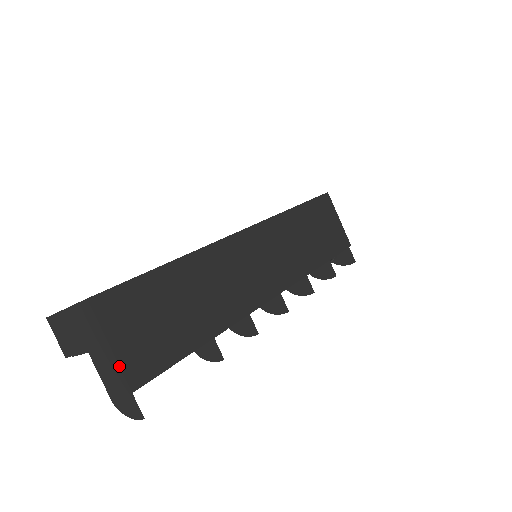
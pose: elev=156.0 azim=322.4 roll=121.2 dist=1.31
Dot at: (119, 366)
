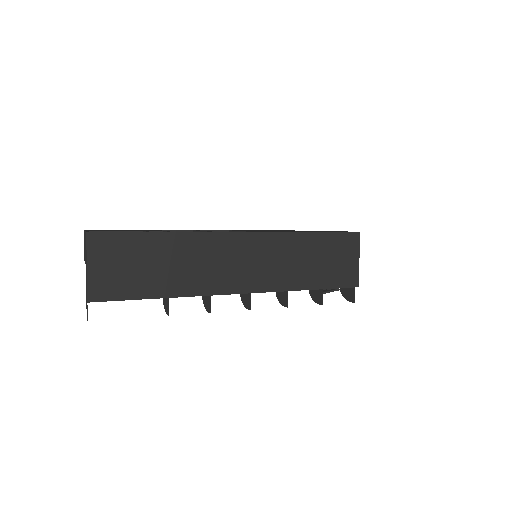
Dot at: (87, 282)
